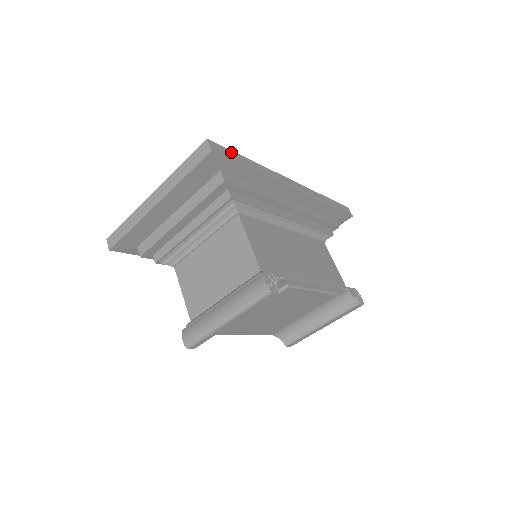
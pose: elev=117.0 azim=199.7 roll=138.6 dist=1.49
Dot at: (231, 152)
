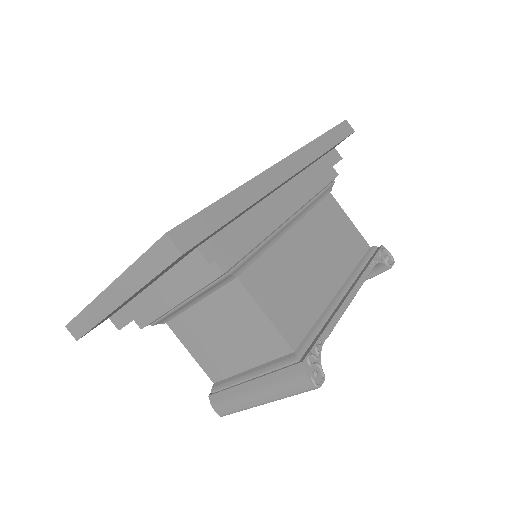
Dot at: (203, 215)
